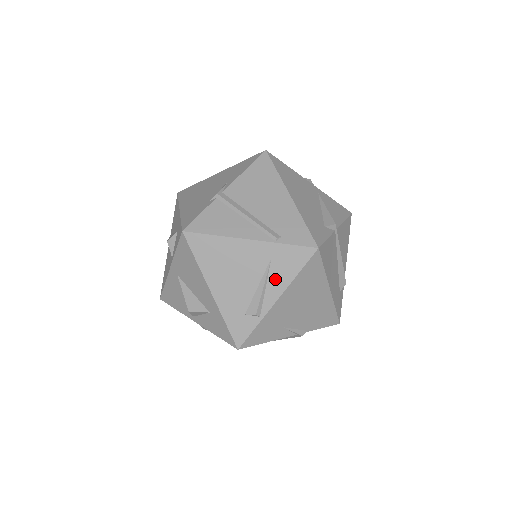
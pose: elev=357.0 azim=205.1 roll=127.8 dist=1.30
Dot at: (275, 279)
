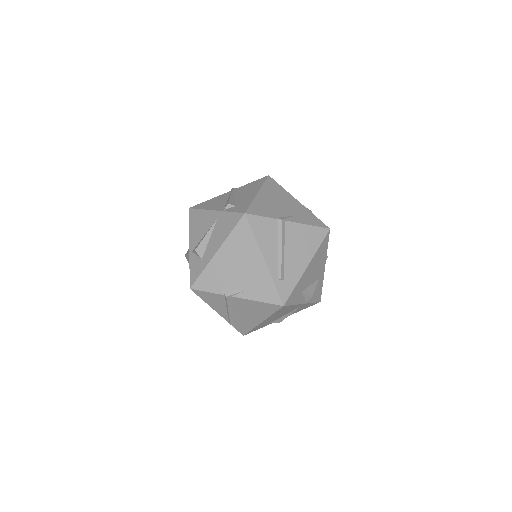
Dot at: occluded
